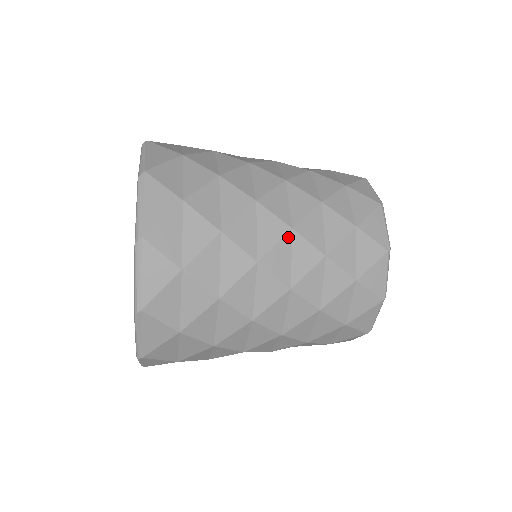
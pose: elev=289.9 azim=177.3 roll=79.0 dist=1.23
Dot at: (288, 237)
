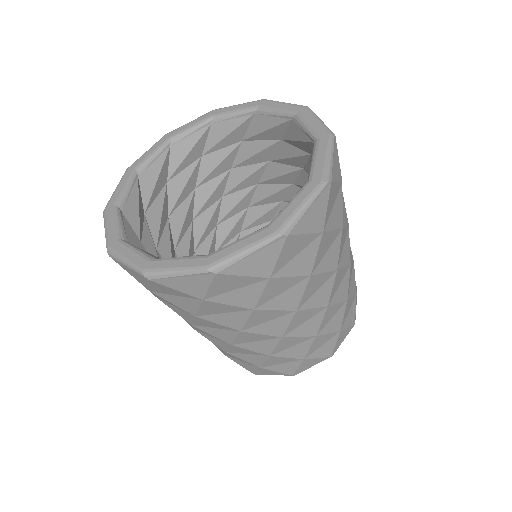
Dot at: occluded
